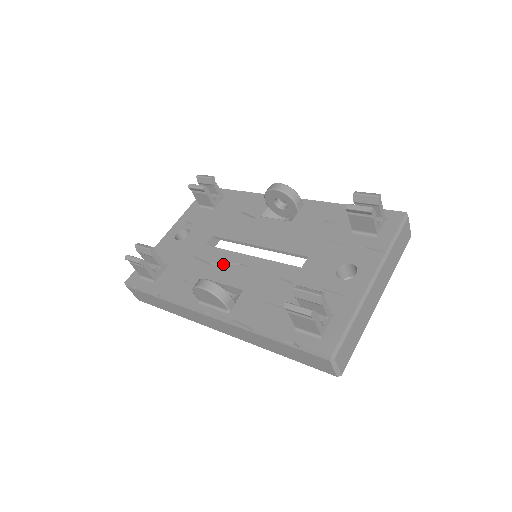
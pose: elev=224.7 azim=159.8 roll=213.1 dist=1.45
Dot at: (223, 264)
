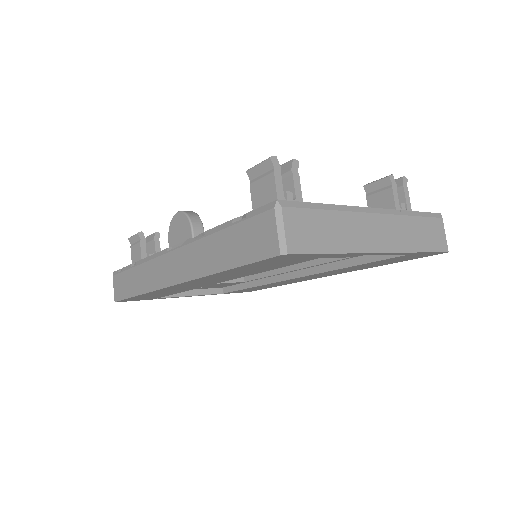
Dot at: occluded
